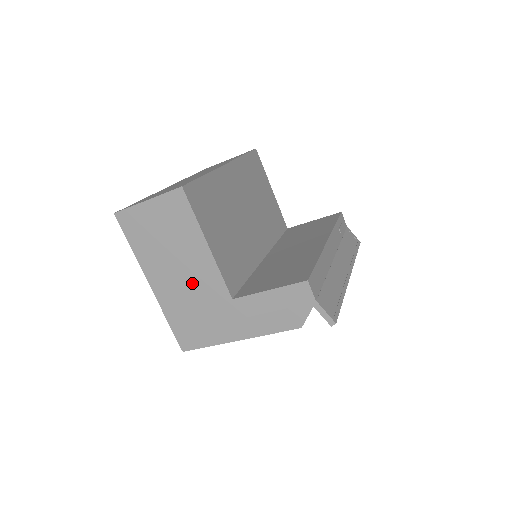
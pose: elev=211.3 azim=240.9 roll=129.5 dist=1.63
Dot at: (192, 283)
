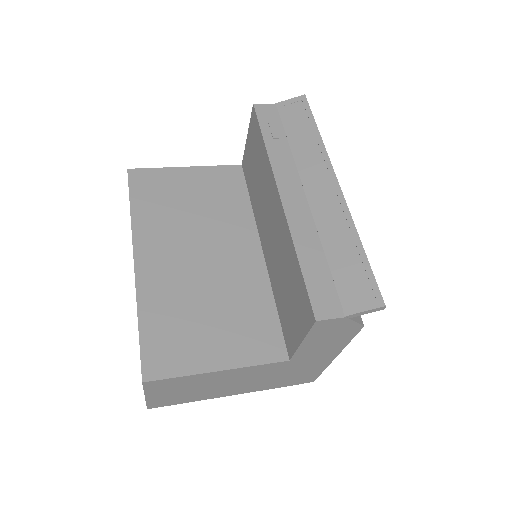
Dot at: (252, 378)
